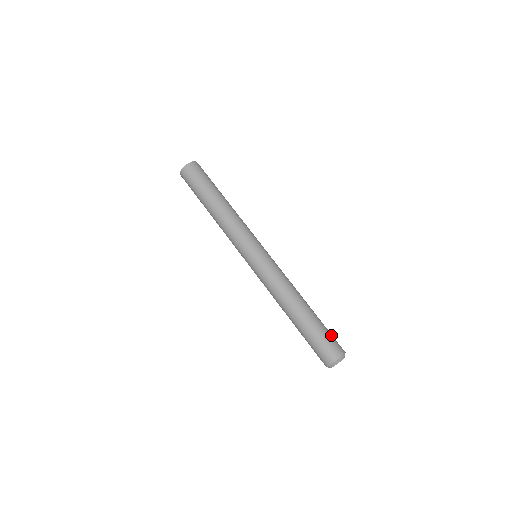
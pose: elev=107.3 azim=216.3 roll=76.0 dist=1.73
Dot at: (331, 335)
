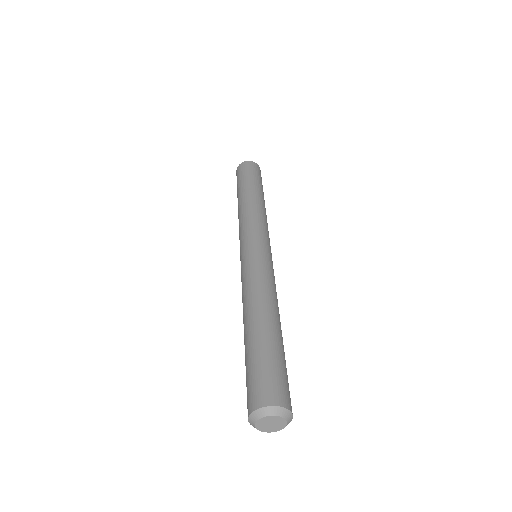
Dot at: (274, 371)
